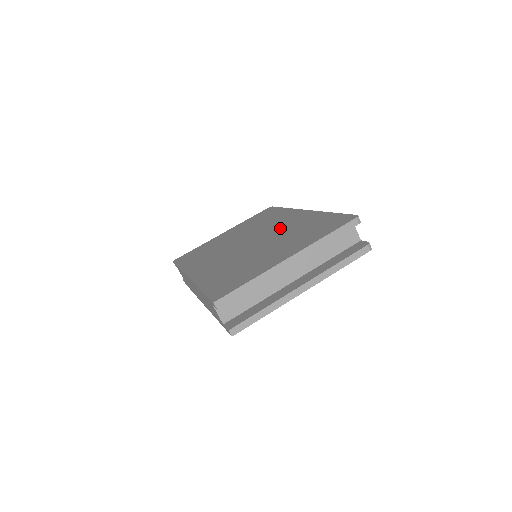
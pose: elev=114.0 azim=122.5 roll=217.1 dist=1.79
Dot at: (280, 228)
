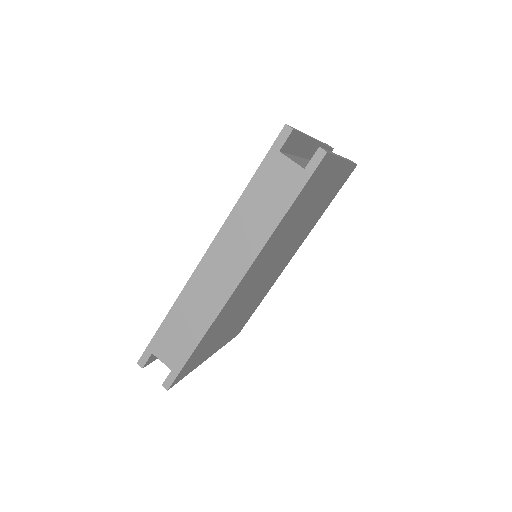
Dot at: occluded
